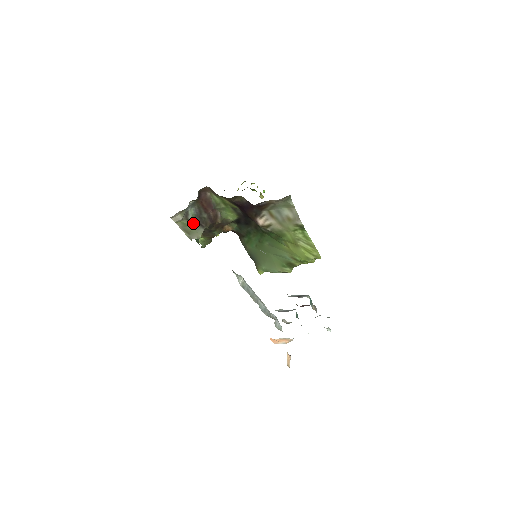
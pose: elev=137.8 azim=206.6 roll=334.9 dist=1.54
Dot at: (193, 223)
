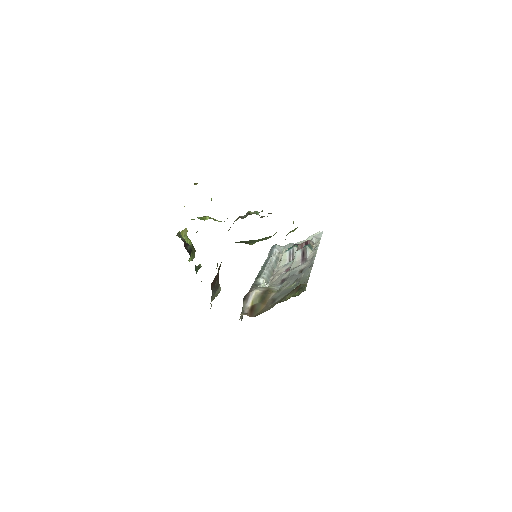
Dot at: (214, 294)
